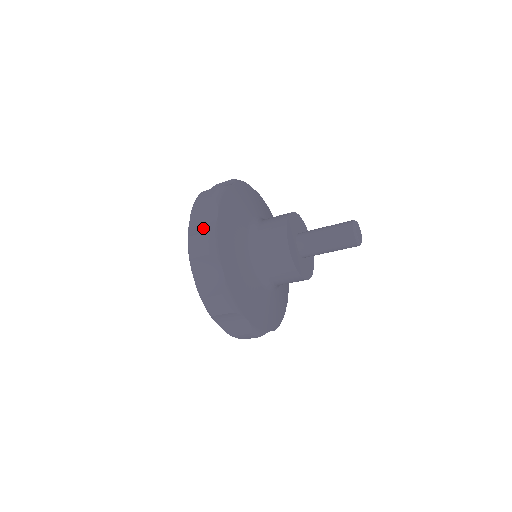
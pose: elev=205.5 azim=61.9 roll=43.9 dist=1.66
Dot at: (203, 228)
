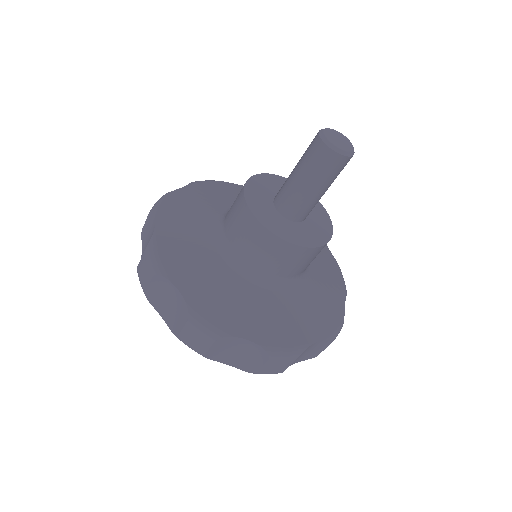
Dot at: occluded
